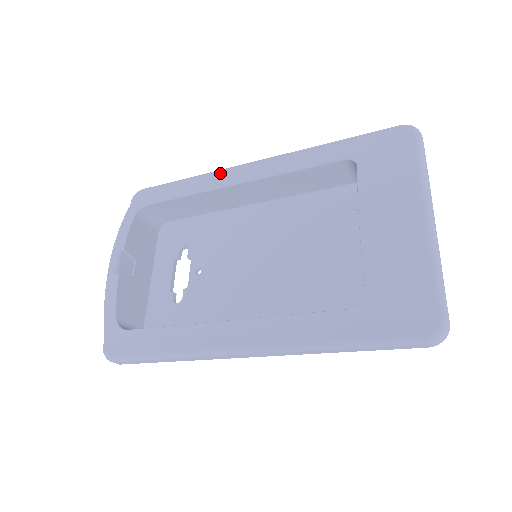
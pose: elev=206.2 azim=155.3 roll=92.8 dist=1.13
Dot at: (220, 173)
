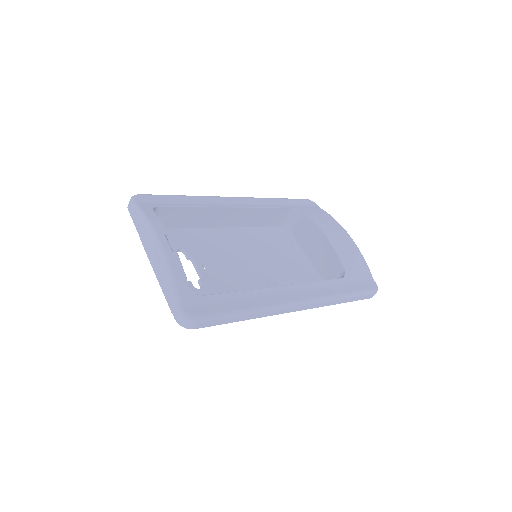
Dot at: (213, 198)
